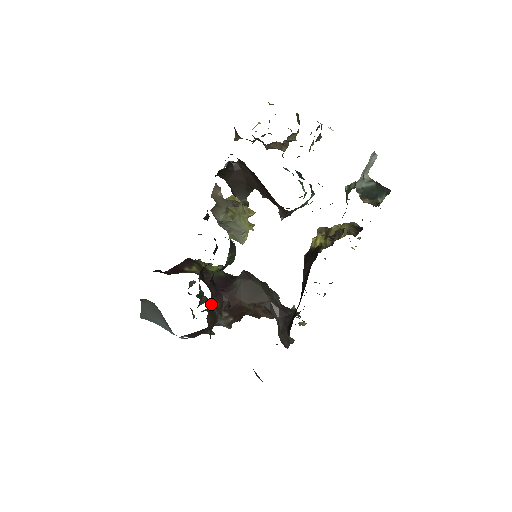
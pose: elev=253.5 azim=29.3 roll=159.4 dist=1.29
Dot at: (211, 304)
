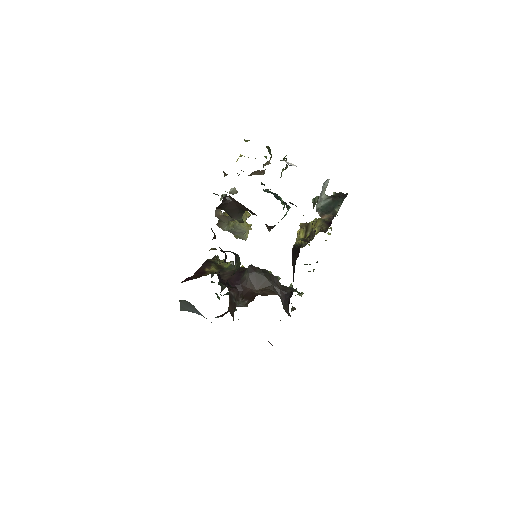
Dot at: (230, 297)
